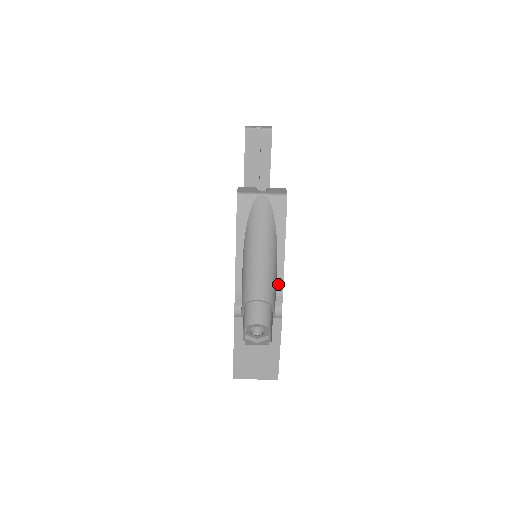
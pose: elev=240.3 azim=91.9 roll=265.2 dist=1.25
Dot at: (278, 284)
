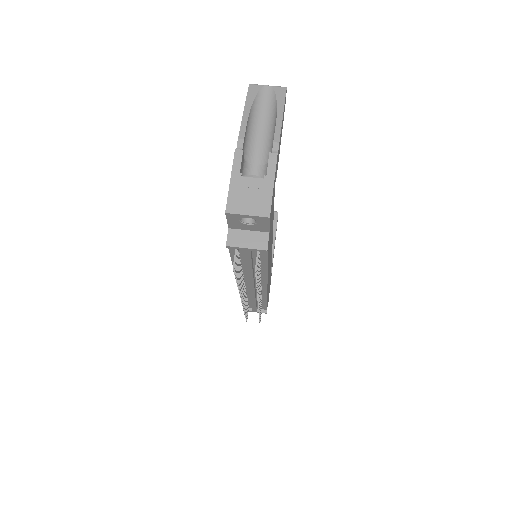
Dot at: (276, 135)
